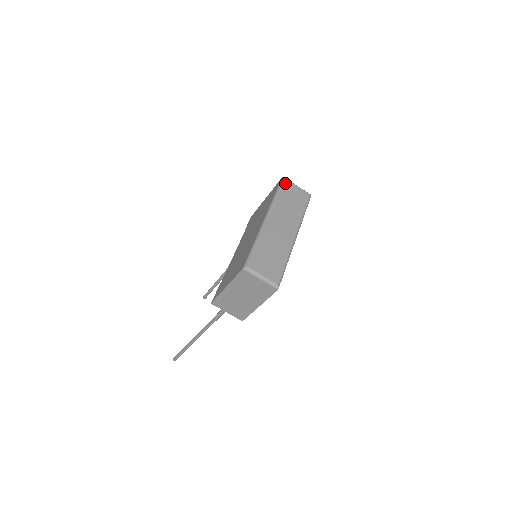
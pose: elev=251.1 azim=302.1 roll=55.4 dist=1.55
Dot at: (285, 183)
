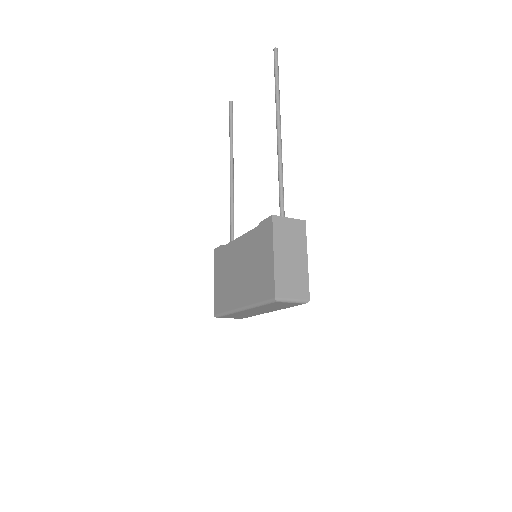
Dot at: (274, 303)
